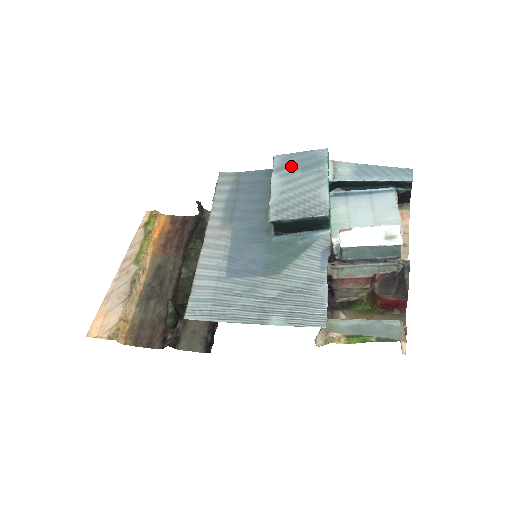
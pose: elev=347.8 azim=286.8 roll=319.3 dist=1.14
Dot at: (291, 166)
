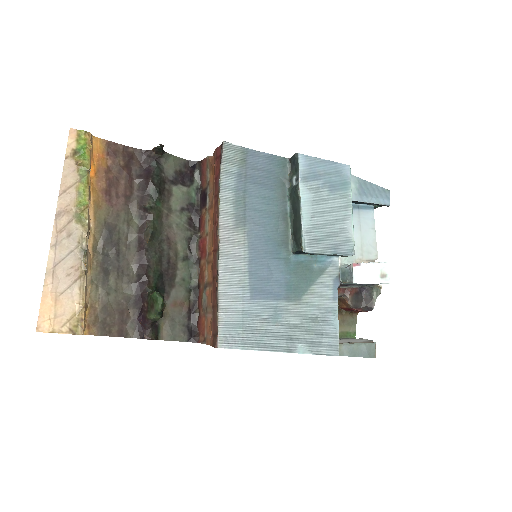
Dot at: (318, 178)
